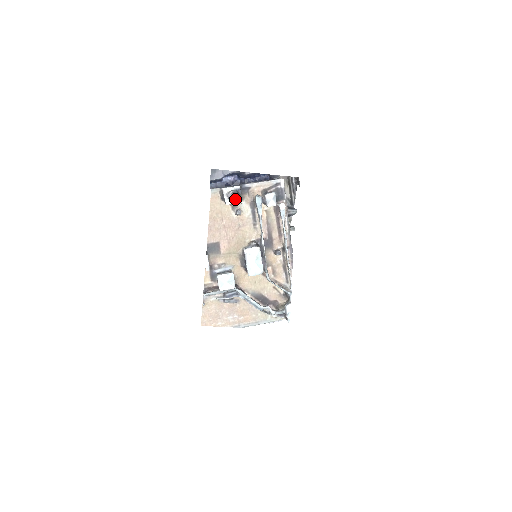
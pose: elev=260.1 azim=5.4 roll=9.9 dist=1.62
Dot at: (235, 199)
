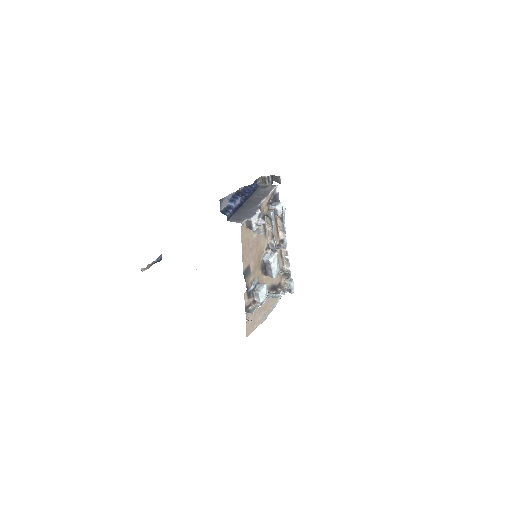
Dot at: (262, 223)
